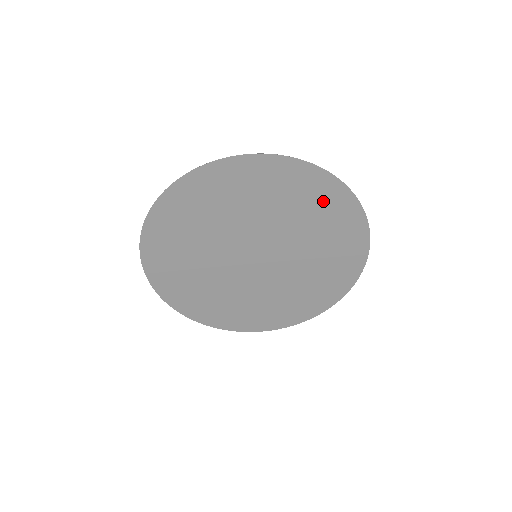
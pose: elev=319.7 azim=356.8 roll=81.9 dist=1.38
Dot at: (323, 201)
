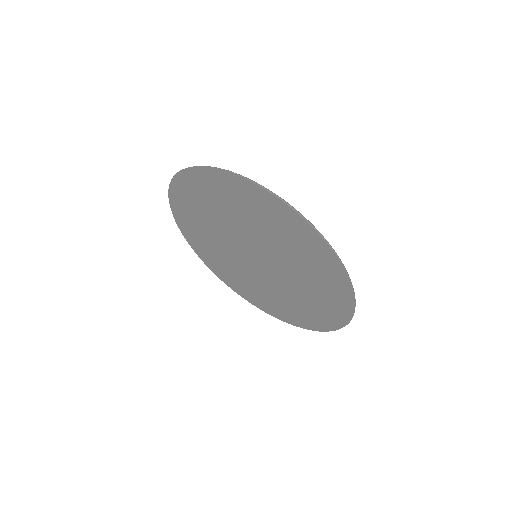
Dot at: (326, 275)
